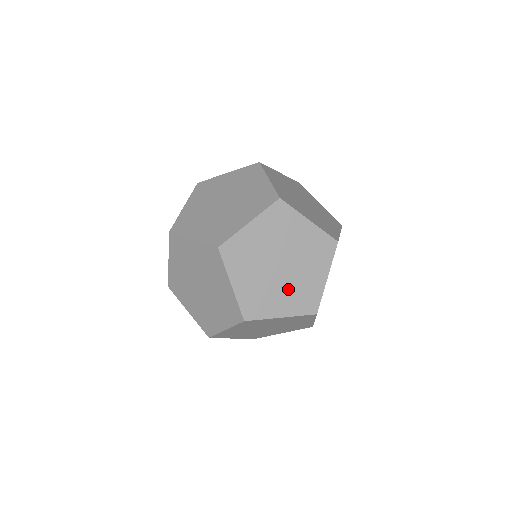
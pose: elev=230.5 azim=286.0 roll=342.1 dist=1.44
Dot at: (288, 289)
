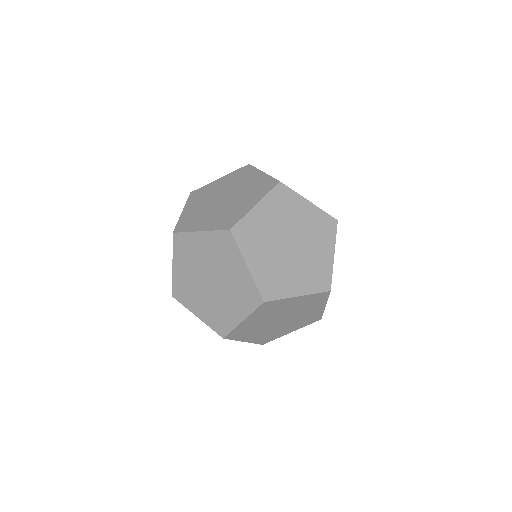
Dot at: (300, 267)
